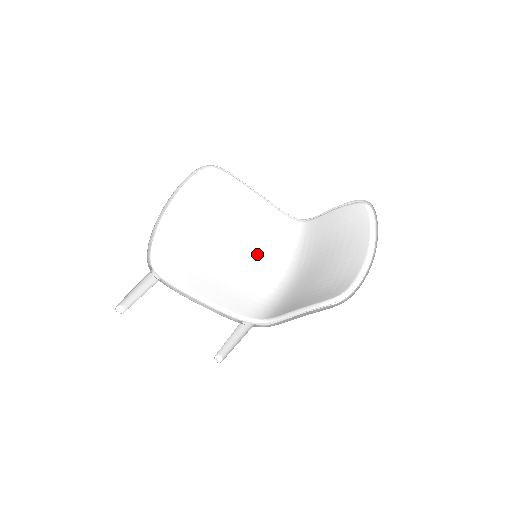
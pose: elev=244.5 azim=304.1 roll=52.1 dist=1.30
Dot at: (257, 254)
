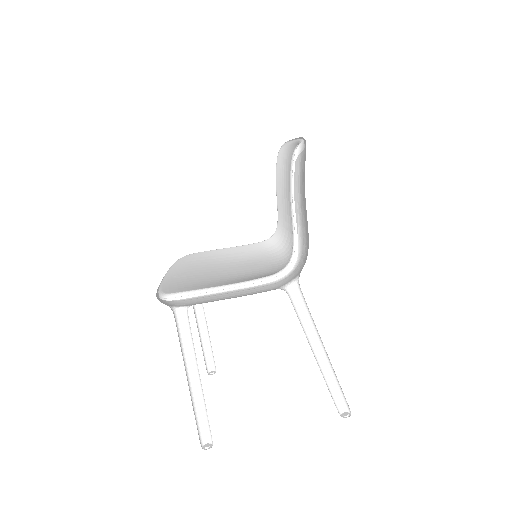
Dot at: (261, 263)
